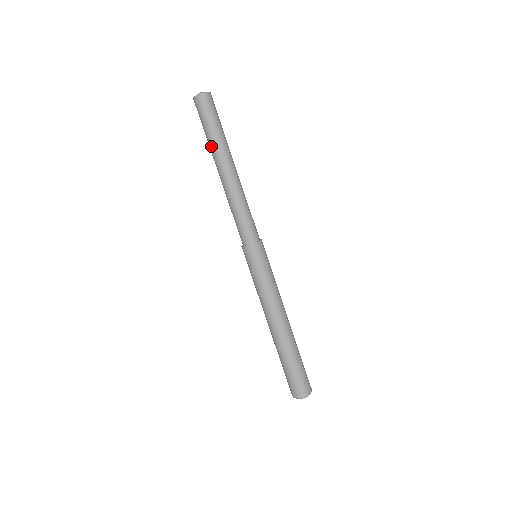
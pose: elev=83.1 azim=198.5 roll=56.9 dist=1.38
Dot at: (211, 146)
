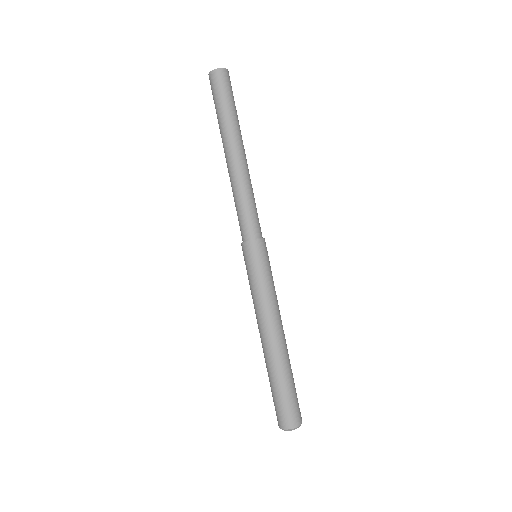
Dot at: (225, 125)
